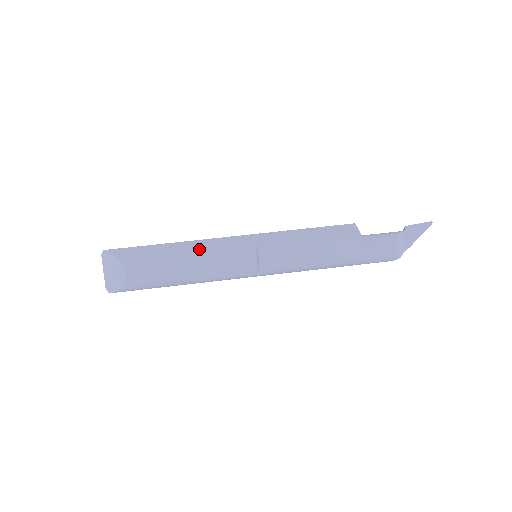
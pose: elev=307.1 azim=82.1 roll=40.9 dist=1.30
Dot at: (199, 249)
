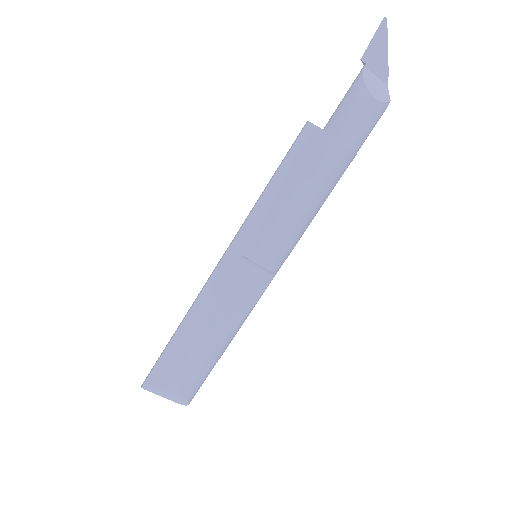
Dot at: (205, 313)
